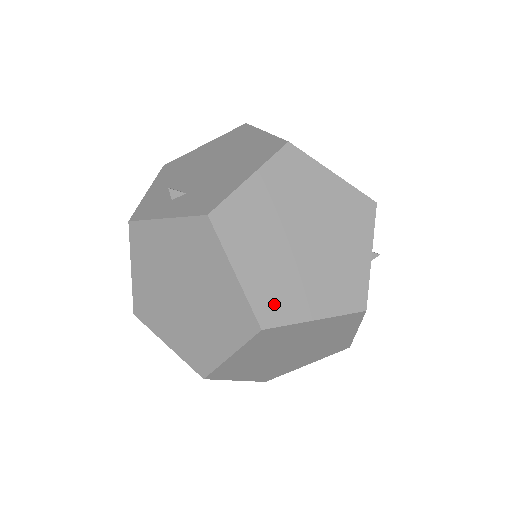
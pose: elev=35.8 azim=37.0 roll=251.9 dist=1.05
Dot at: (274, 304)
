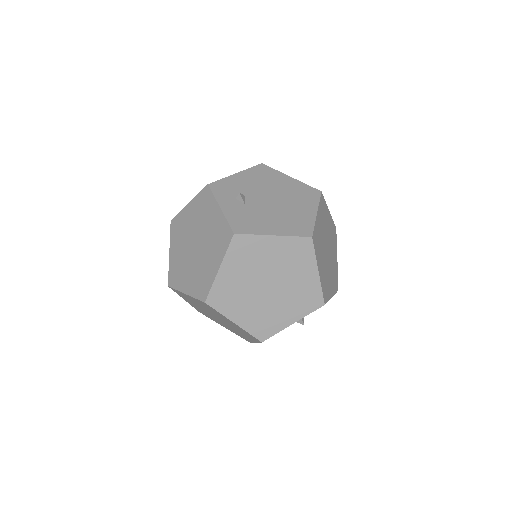
Dot at: (222, 298)
